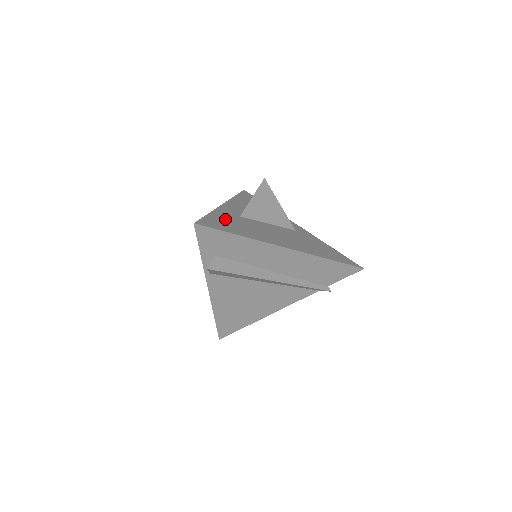
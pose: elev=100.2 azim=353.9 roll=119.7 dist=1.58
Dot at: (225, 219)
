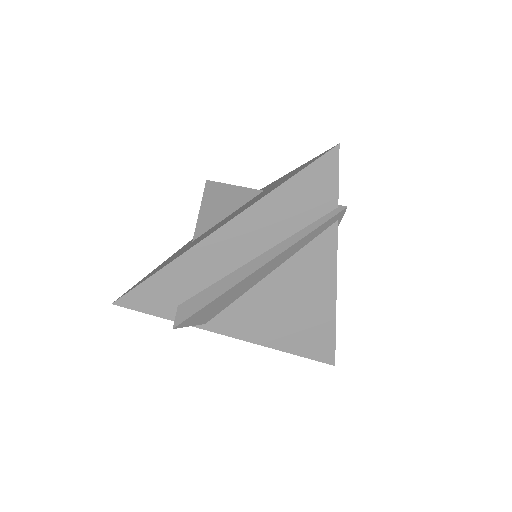
Dot at: (164, 263)
